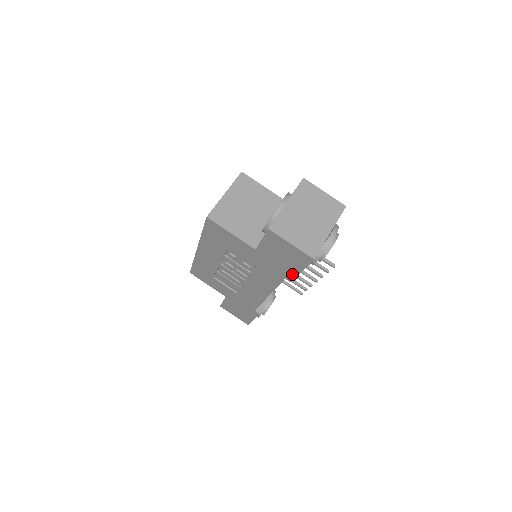
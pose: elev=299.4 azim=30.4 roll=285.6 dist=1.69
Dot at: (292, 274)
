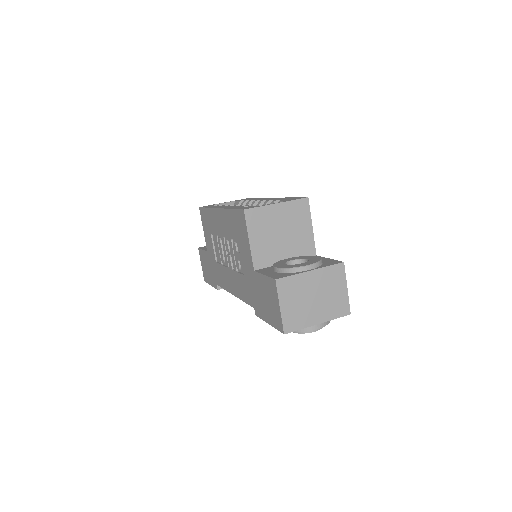
Dot at: (262, 314)
